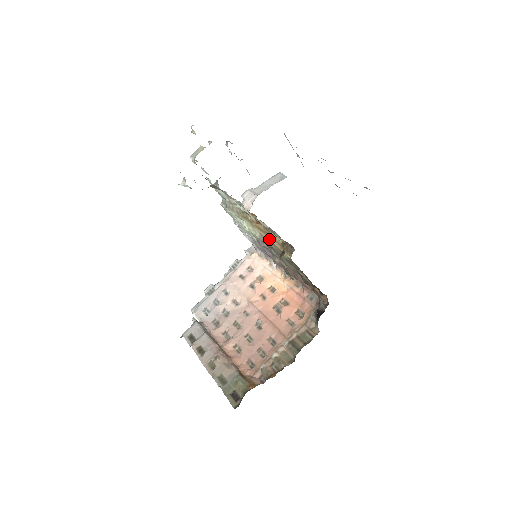
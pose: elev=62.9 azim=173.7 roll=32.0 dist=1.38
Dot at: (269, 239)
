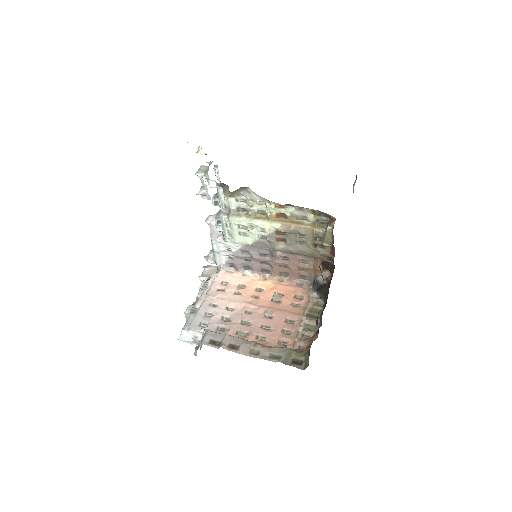
Dot at: (295, 225)
